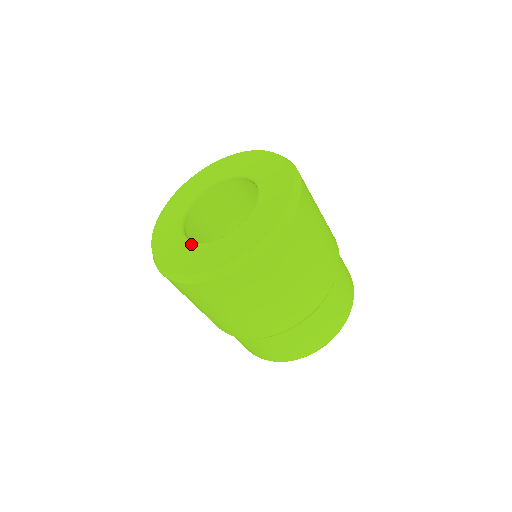
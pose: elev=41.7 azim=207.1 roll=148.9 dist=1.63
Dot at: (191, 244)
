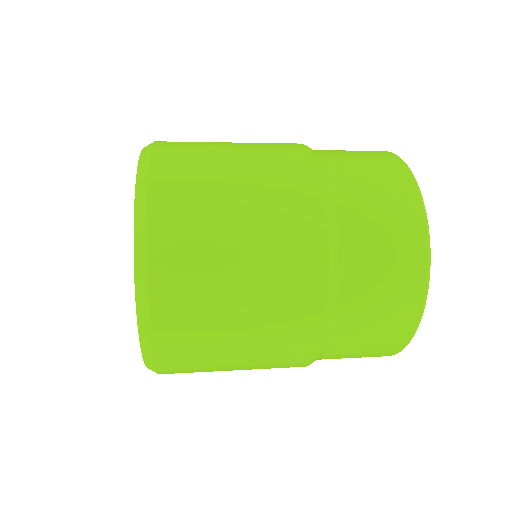
Dot at: occluded
